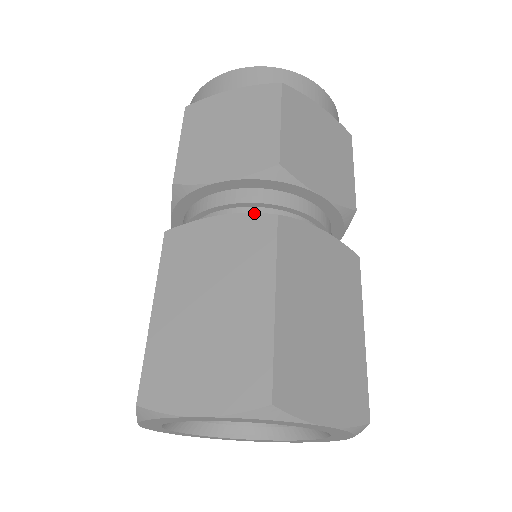
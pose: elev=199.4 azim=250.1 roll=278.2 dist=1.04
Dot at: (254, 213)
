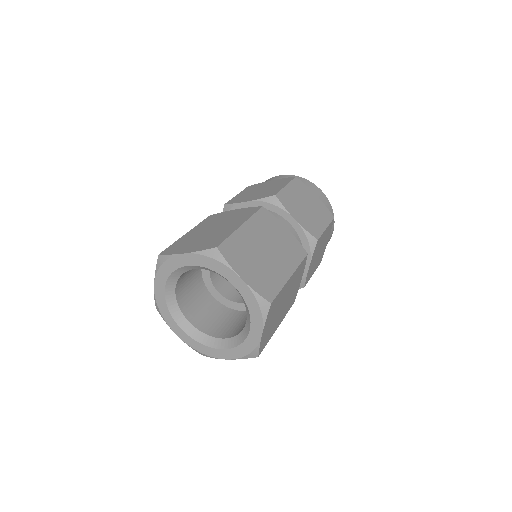
Dot at: (253, 207)
